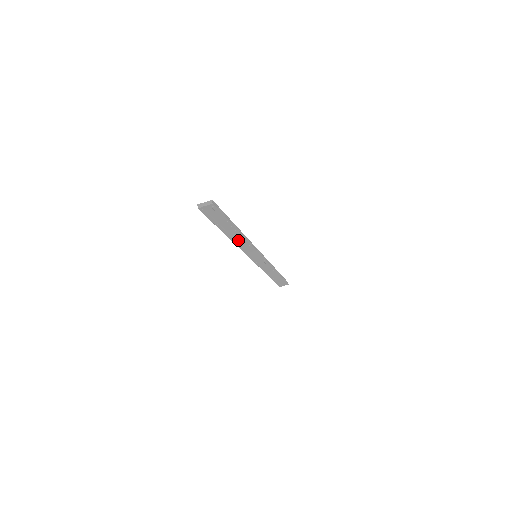
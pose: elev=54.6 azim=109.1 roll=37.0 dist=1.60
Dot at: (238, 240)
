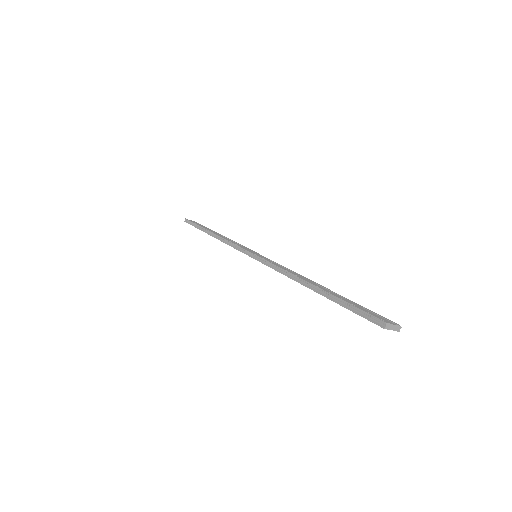
Dot at: occluded
